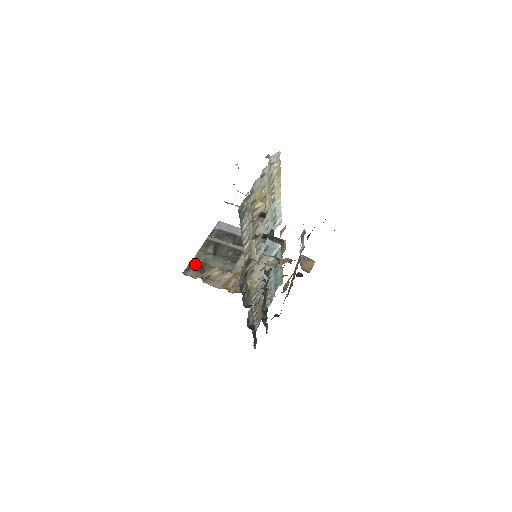
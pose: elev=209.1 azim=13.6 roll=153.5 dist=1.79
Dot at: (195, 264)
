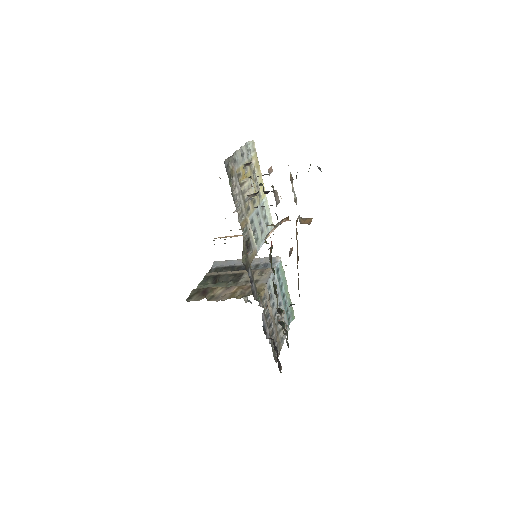
Dot at: (197, 292)
